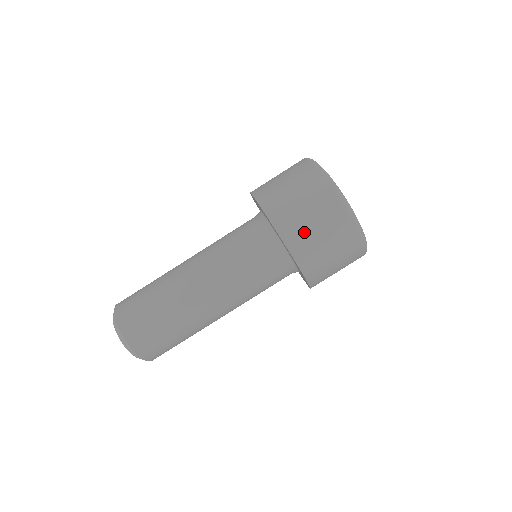
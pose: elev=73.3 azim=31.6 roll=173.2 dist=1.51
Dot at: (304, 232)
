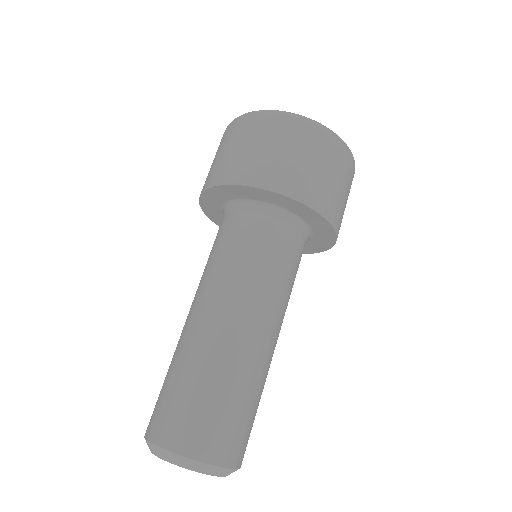
Dot at: (258, 161)
